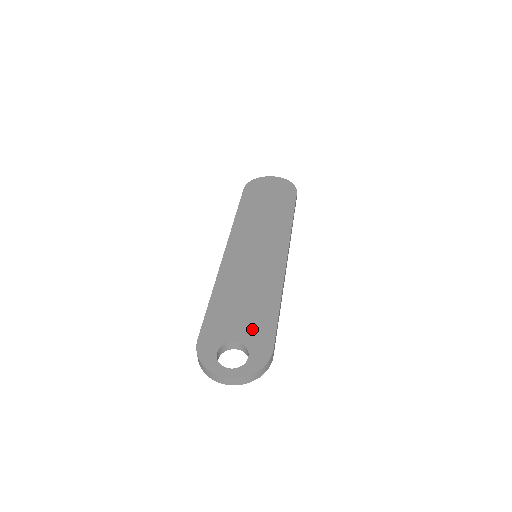
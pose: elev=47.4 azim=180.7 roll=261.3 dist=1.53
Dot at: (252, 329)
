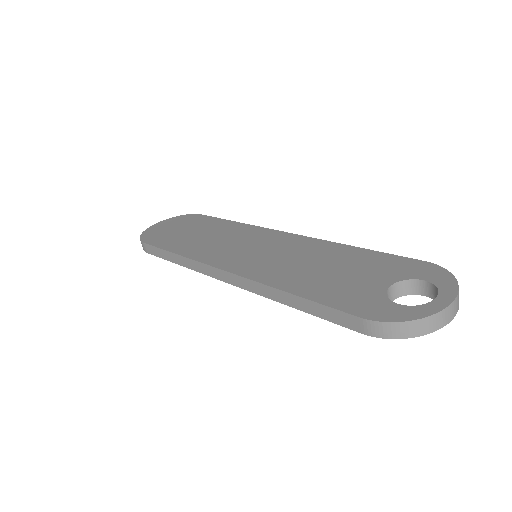
Dot at: (378, 270)
